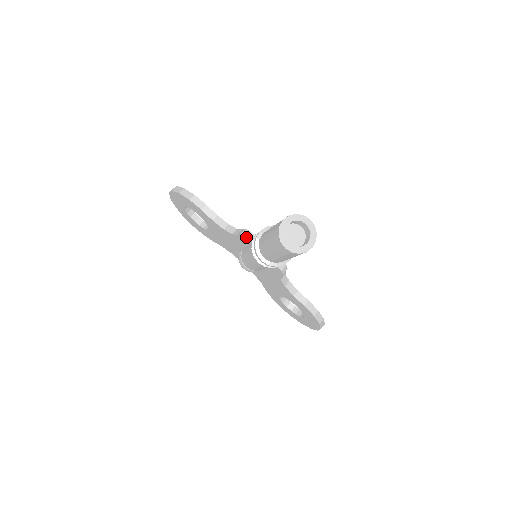
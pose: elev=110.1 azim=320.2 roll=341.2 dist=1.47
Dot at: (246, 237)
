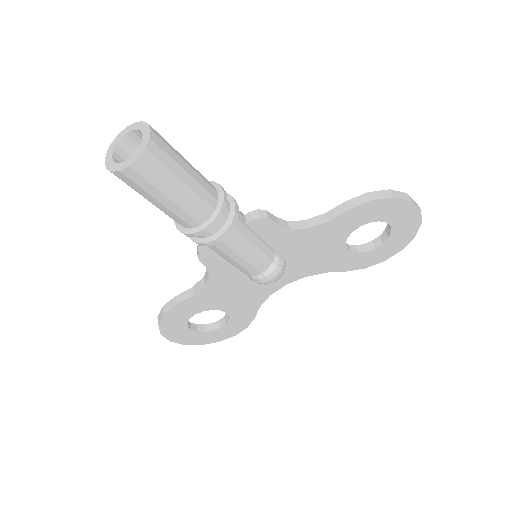
Dot at: (200, 252)
